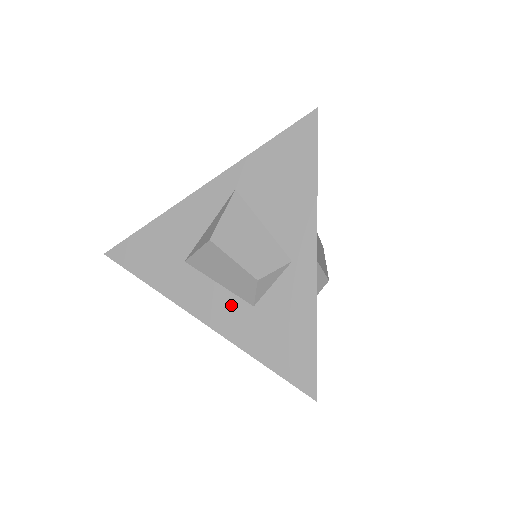
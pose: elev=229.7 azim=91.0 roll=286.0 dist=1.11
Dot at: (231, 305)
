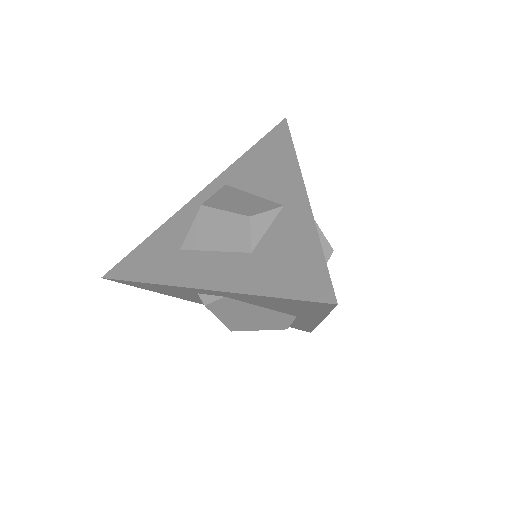
Dot at: (228, 262)
